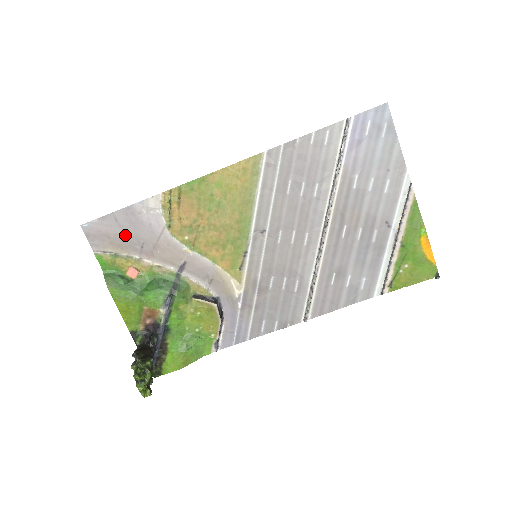
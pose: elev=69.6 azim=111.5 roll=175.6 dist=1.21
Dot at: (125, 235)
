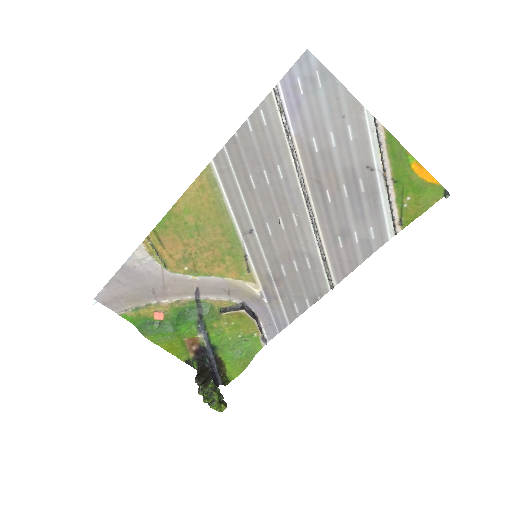
Dot at: (134, 290)
